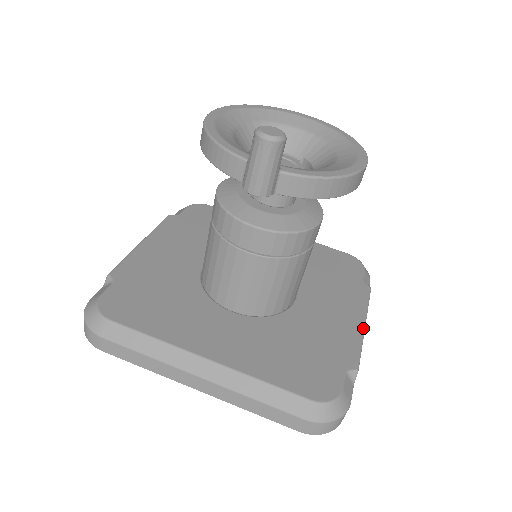
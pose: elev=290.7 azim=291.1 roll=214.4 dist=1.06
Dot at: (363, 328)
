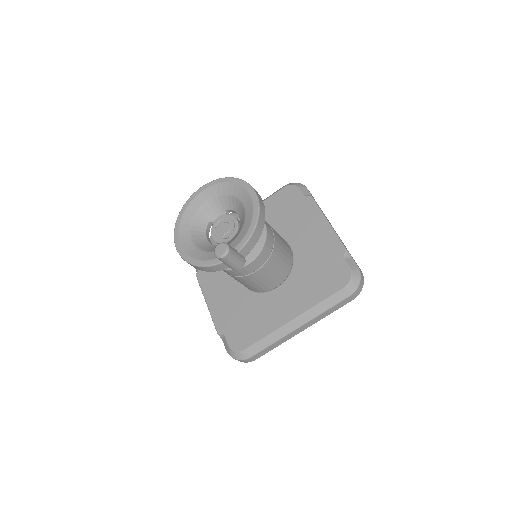
Dot at: (329, 226)
